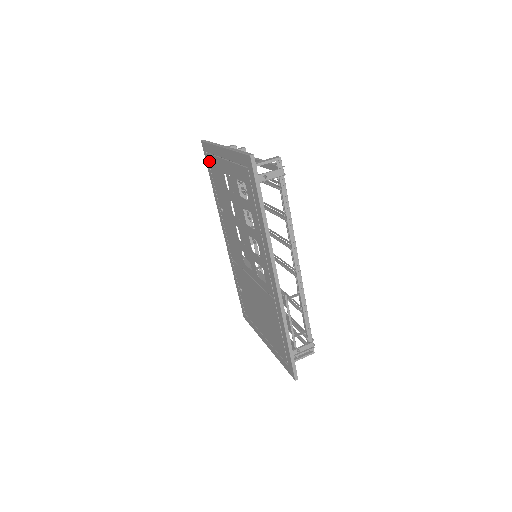
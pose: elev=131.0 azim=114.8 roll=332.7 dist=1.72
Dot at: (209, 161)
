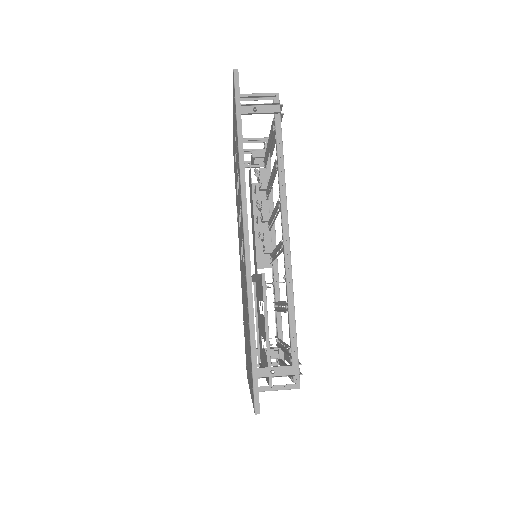
Dot at: occluded
